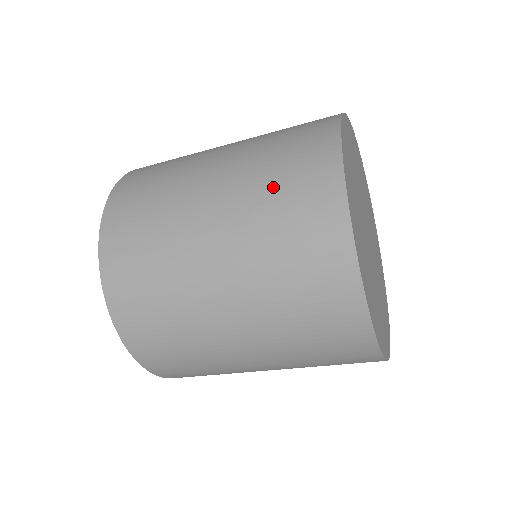
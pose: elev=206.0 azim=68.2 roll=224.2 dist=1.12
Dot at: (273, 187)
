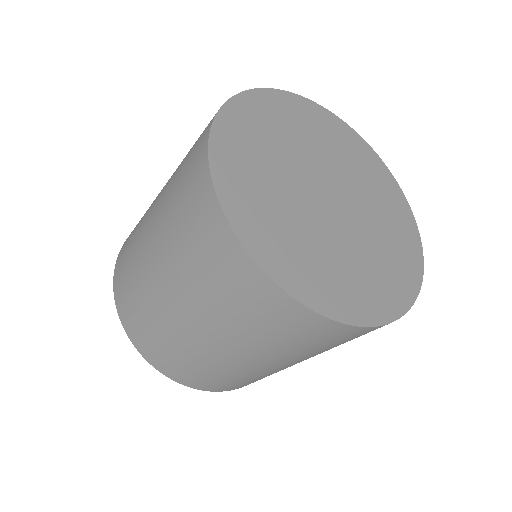
Dot at: (177, 208)
